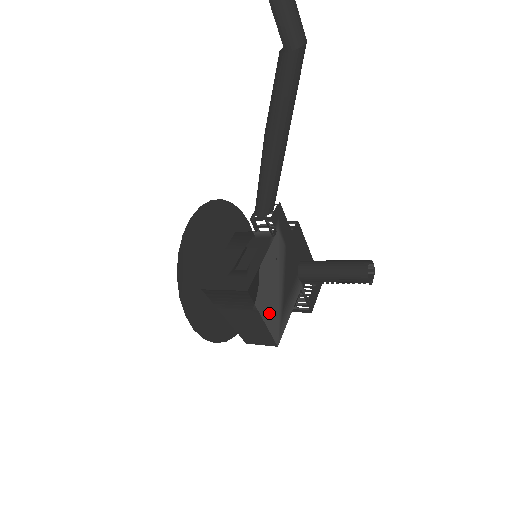
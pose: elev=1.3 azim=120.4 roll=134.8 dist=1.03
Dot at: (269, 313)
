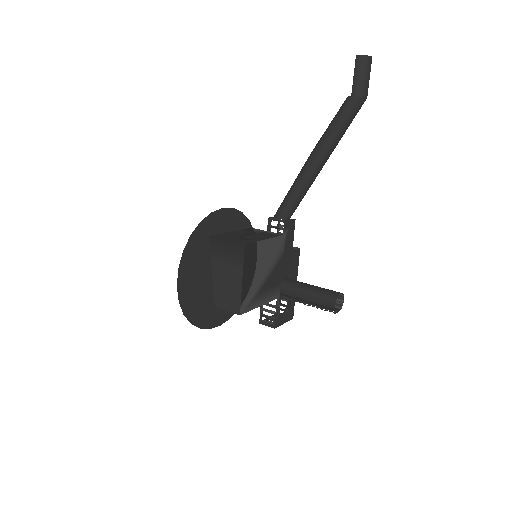
Dot at: (248, 282)
